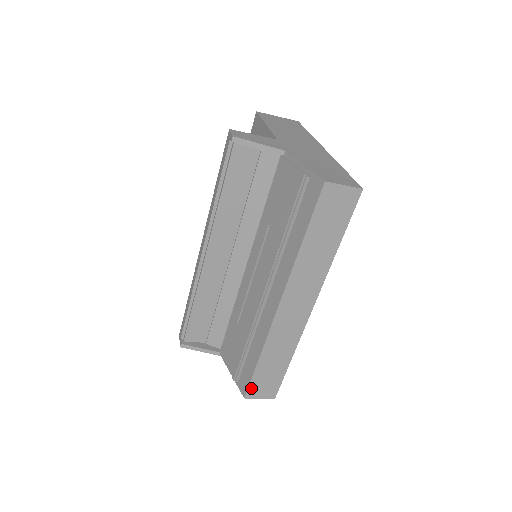
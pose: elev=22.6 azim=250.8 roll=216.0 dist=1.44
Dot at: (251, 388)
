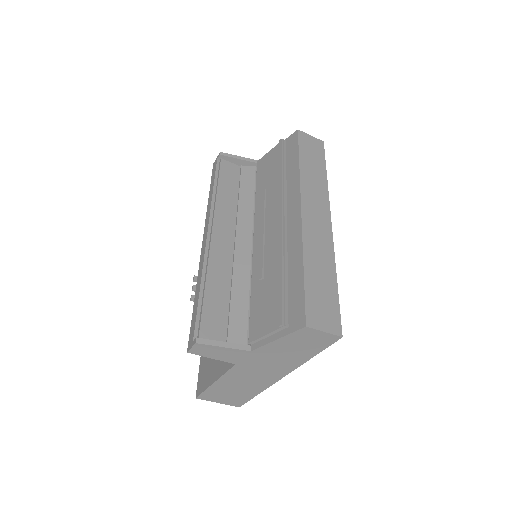
Dot at: (309, 310)
